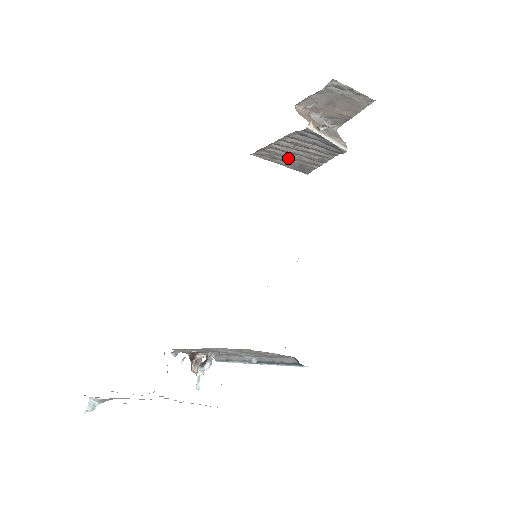
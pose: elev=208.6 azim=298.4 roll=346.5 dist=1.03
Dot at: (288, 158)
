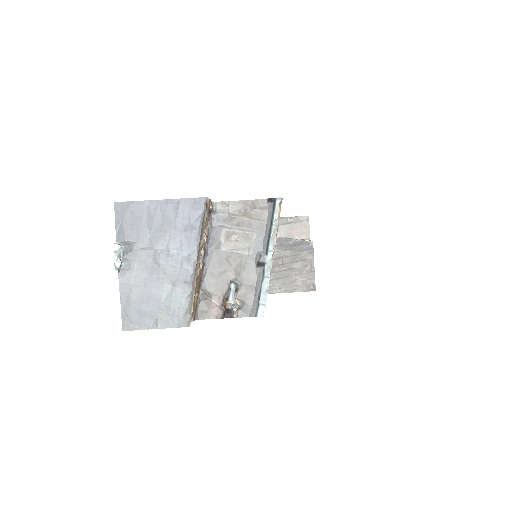
Dot at: (290, 281)
